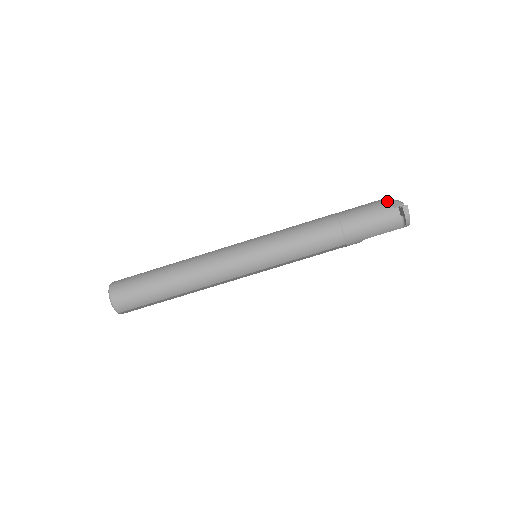
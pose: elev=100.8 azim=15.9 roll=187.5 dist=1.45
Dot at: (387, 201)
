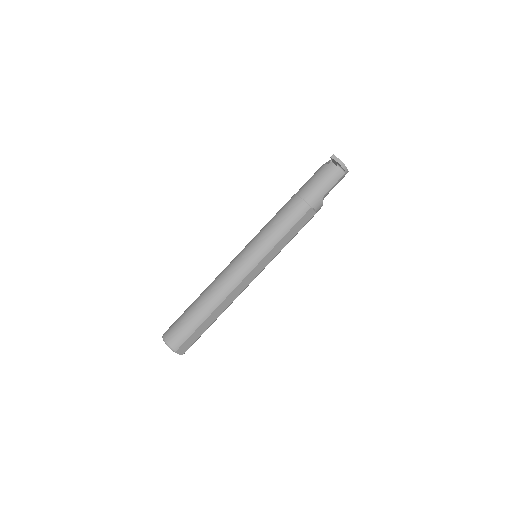
Dot at: (323, 164)
